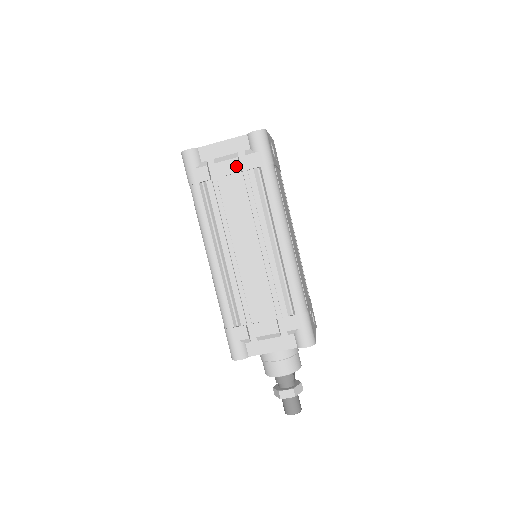
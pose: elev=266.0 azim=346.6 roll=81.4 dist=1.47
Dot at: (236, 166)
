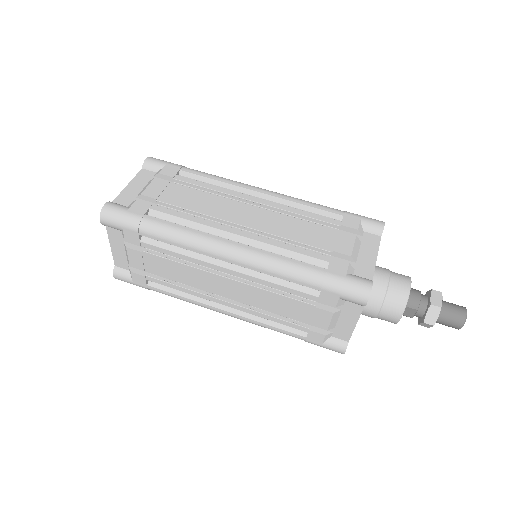
Dot at: (161, 183)
